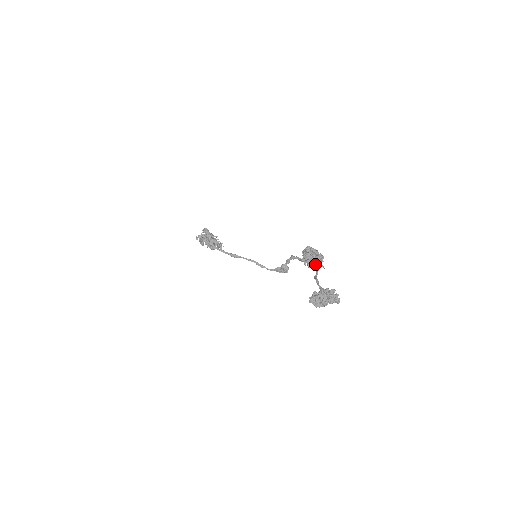
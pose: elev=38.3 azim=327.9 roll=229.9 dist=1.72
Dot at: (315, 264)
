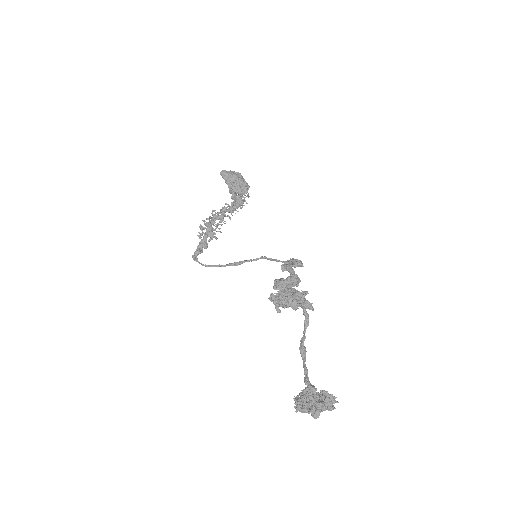
Dot at: occluded
